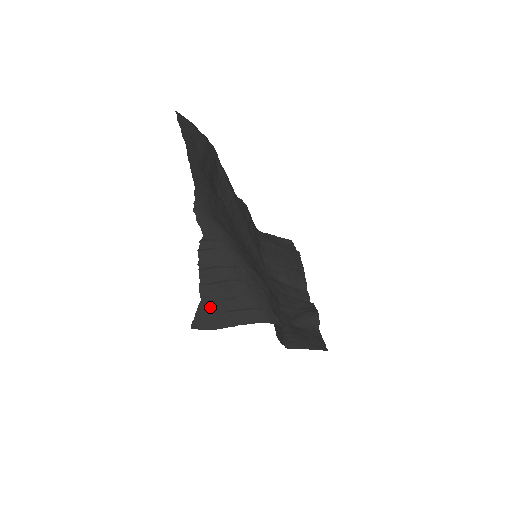
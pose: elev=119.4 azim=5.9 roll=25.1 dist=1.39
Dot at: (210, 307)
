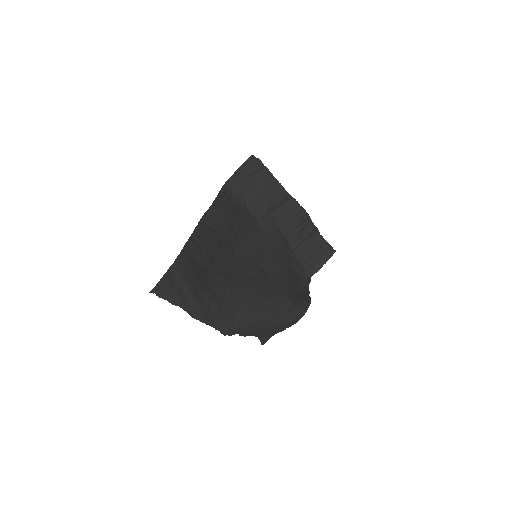
Dot at: (265, 334)
